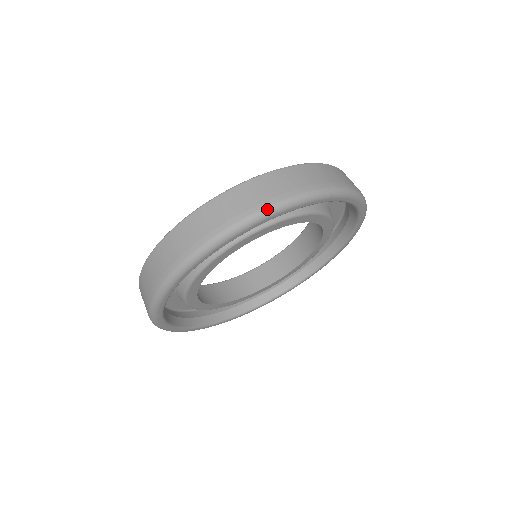
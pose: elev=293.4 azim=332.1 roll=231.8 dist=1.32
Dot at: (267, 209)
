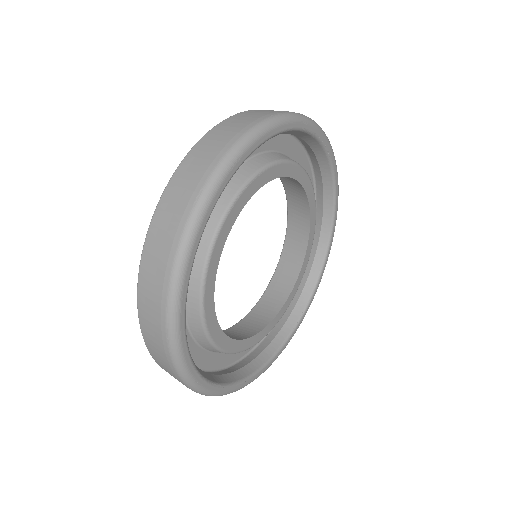
Dot at: (201, 195)
